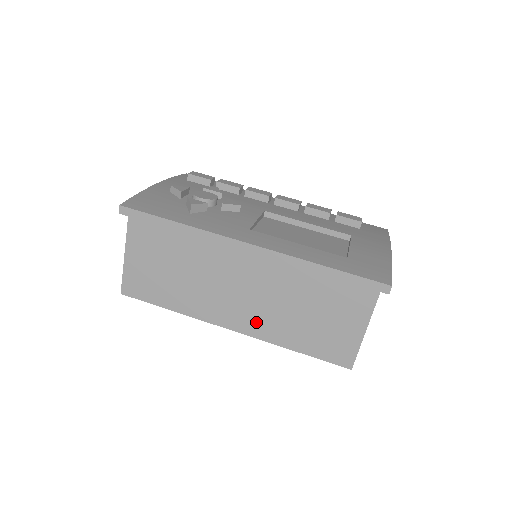
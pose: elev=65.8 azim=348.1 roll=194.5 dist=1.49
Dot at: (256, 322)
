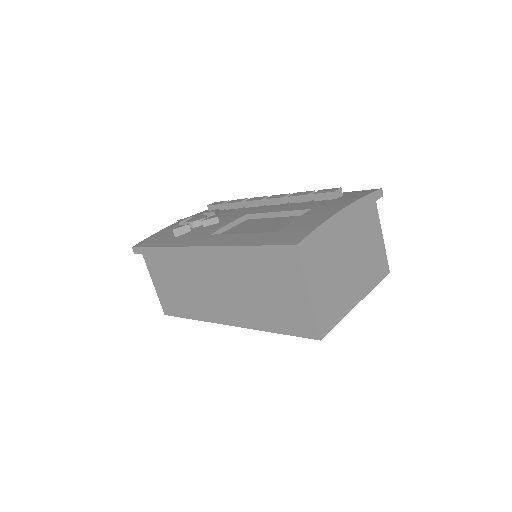
Dot at: (239, 313)
